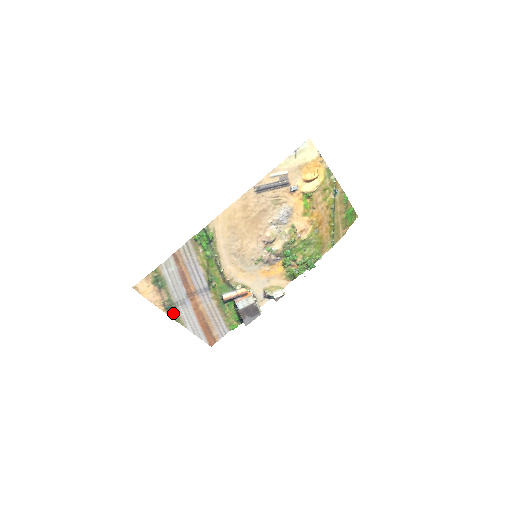
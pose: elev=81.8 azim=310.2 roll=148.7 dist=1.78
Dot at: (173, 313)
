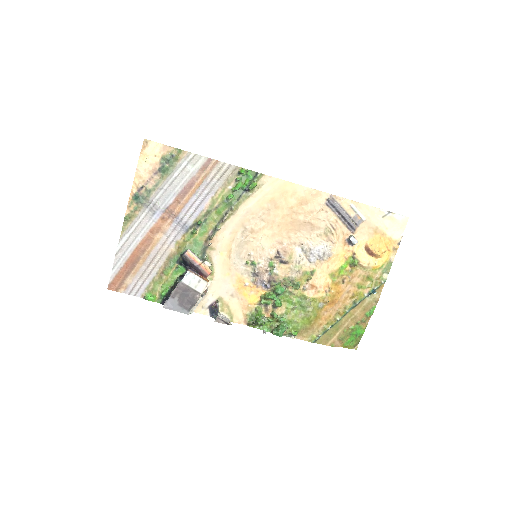
Dot at: (134, 208)
